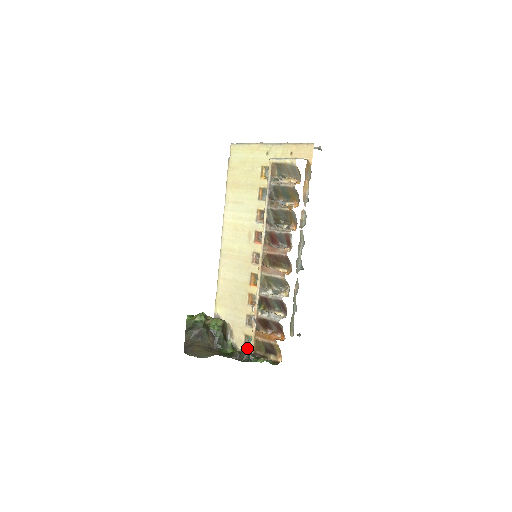
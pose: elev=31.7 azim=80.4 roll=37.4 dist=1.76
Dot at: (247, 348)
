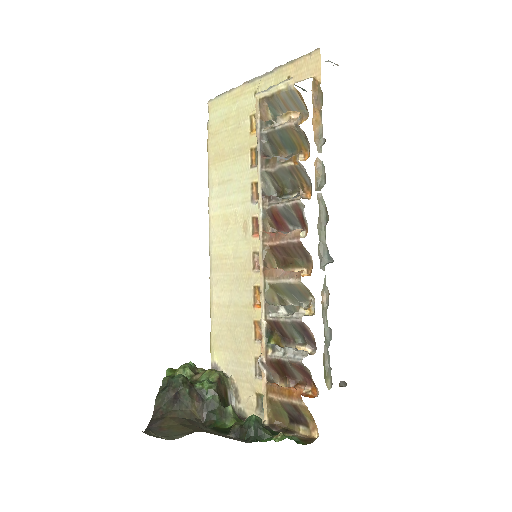
Dot at: (252, 416)
